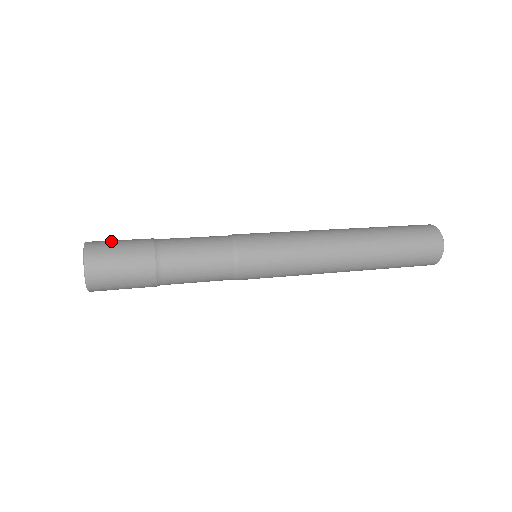
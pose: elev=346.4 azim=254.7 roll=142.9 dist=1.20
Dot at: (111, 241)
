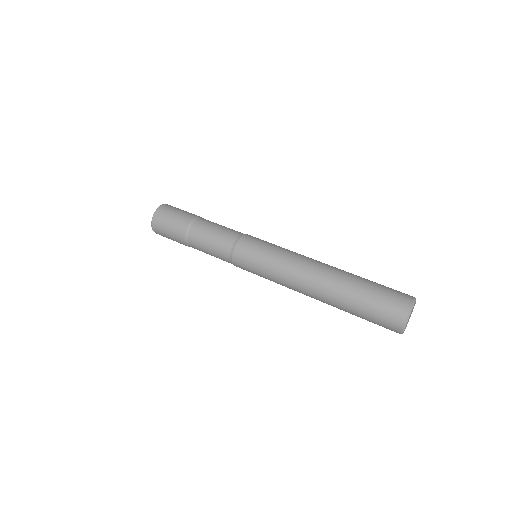
Dot at: (173, 210)
